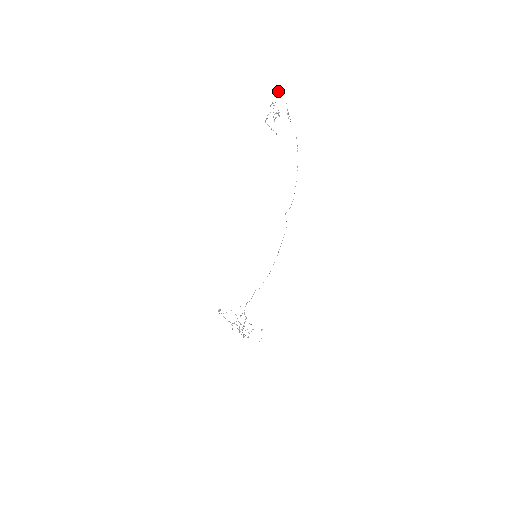
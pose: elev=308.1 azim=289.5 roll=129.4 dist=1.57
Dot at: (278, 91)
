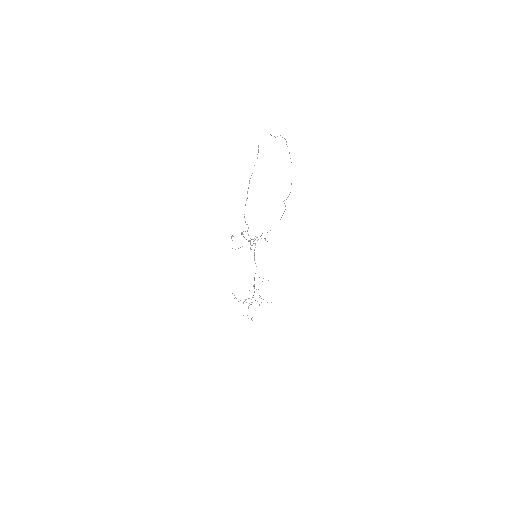
Dot at: occluded
